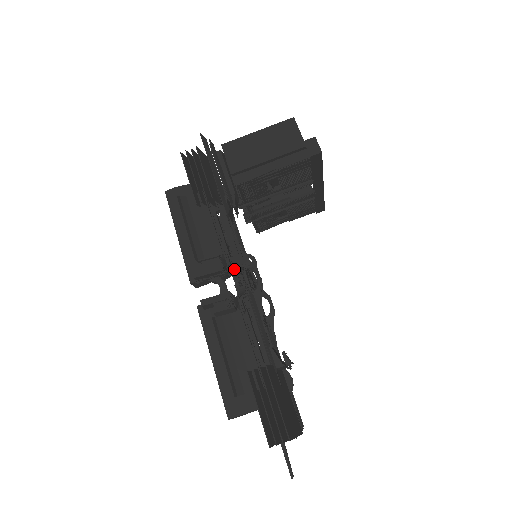
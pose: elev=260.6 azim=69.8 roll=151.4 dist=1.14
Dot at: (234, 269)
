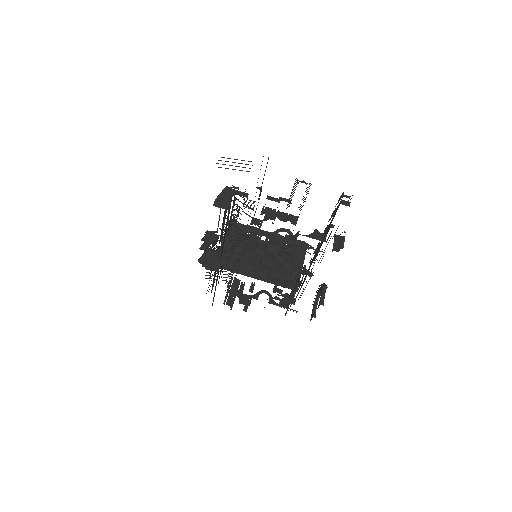
Dot at: occluded
